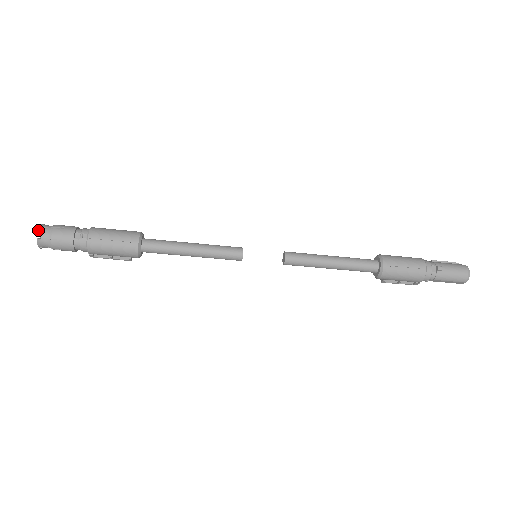
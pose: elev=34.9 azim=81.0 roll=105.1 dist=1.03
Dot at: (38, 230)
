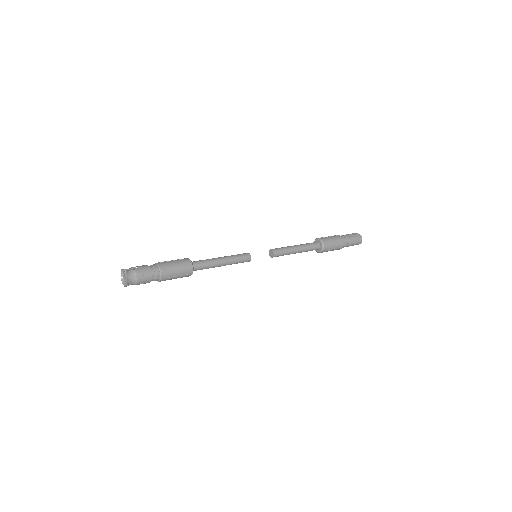
Dot at: (127, 282)
